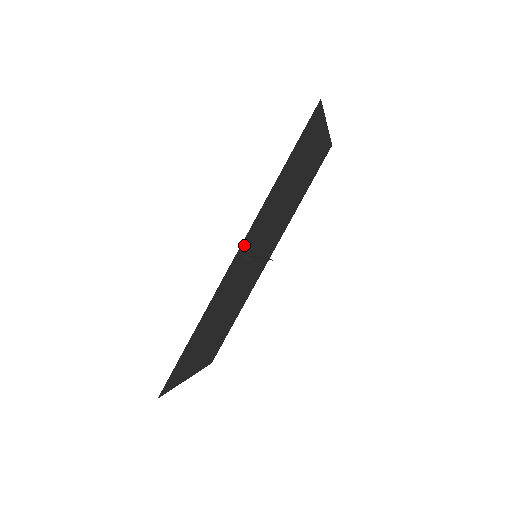
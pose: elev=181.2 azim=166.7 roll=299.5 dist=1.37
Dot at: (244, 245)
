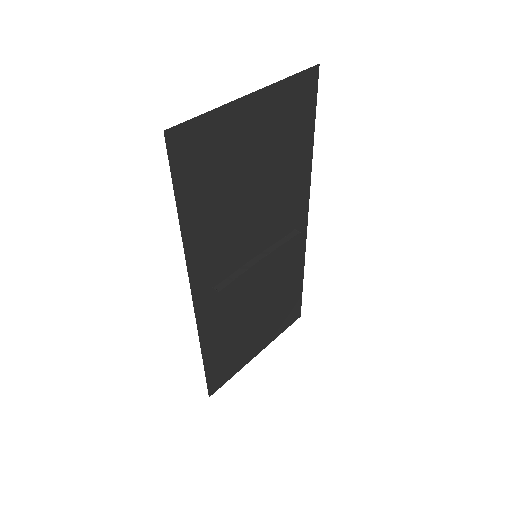
Dot at: (201, 286)
